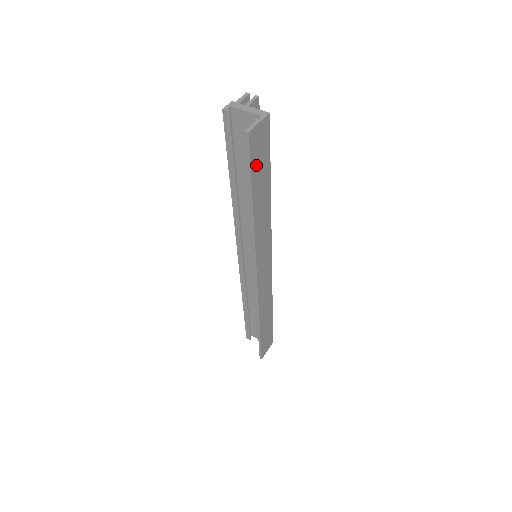
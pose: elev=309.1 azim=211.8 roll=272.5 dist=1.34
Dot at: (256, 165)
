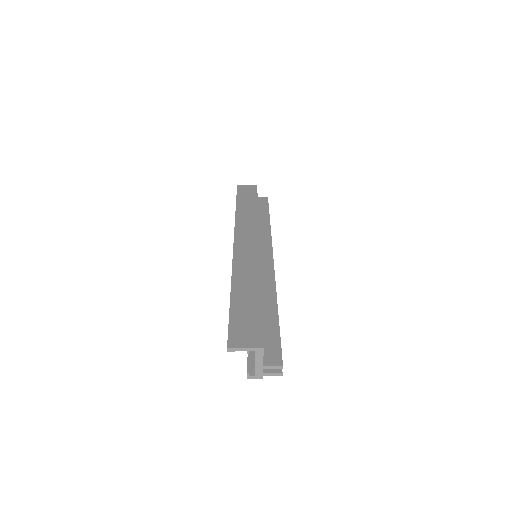
Dot at: (242, 195)
